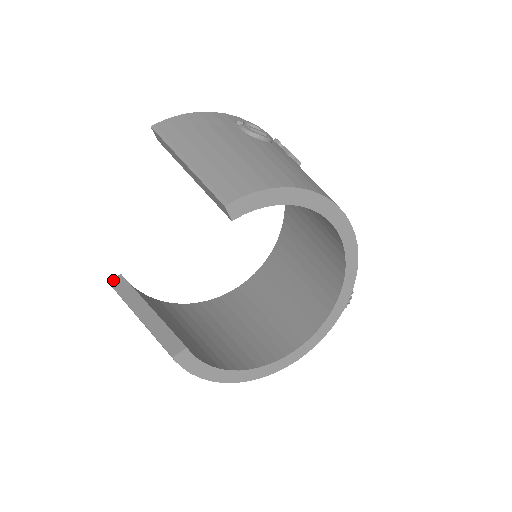
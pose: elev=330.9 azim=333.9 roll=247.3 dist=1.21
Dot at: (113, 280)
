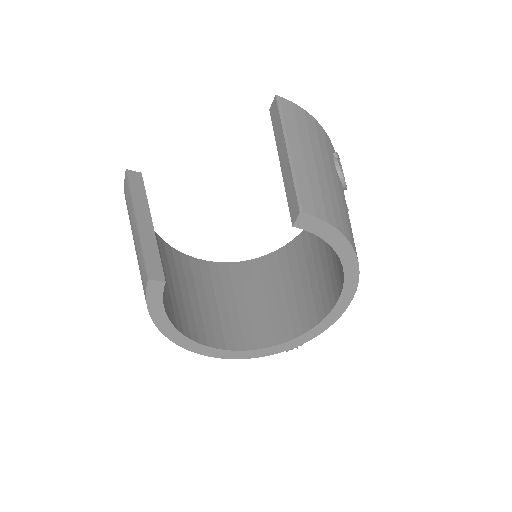
Dot at: (132, 172)
